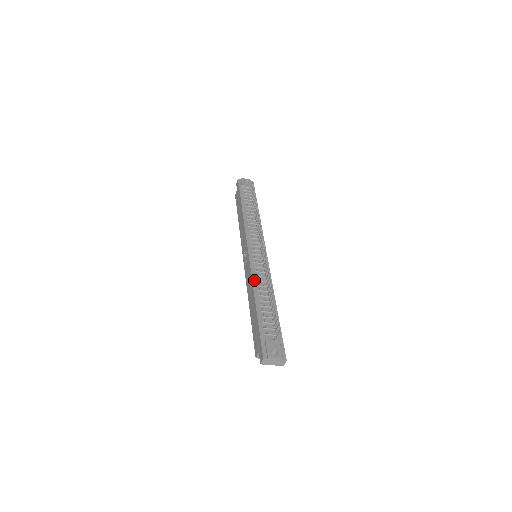
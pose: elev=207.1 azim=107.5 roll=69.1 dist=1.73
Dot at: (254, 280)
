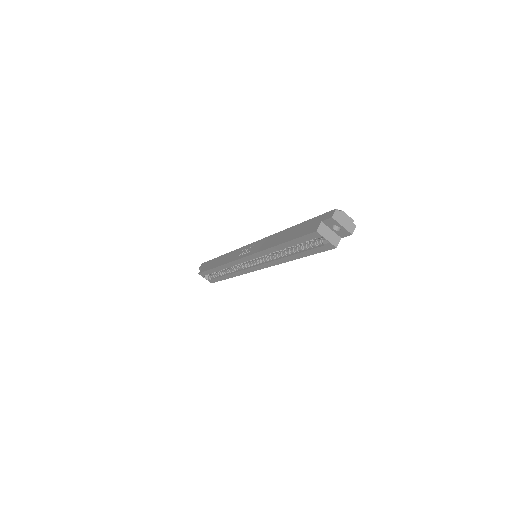
Dot at: occluded
